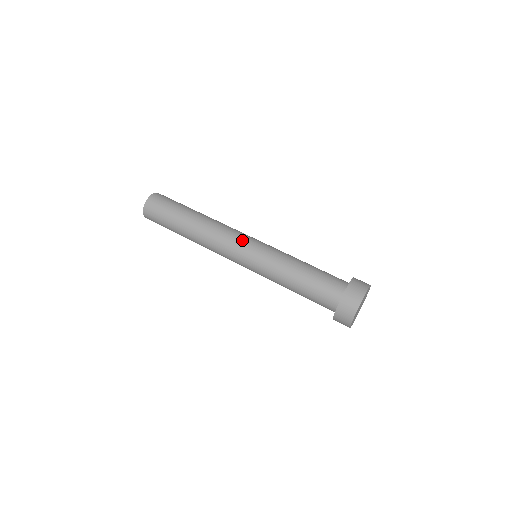
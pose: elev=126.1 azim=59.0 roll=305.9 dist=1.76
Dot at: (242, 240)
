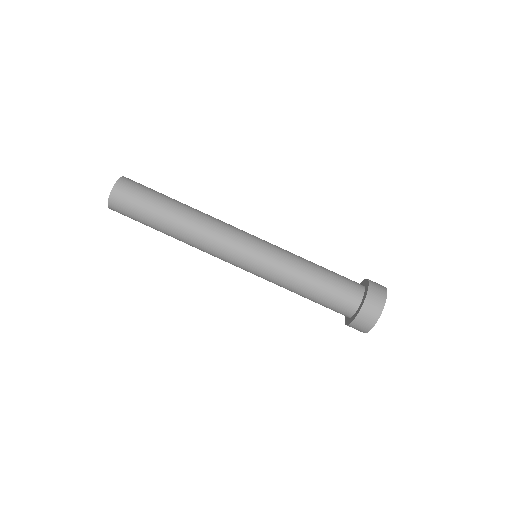
Dot at: (241, 242)
